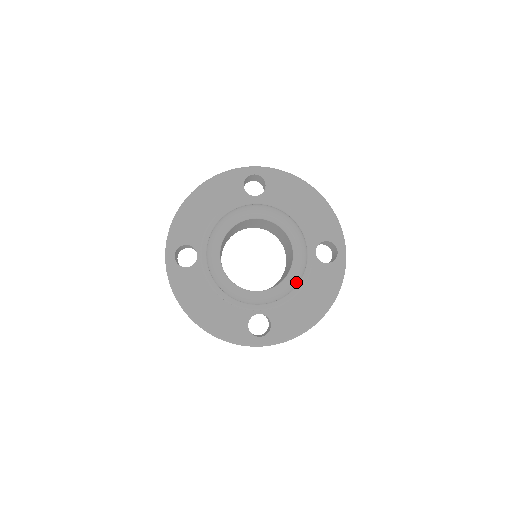
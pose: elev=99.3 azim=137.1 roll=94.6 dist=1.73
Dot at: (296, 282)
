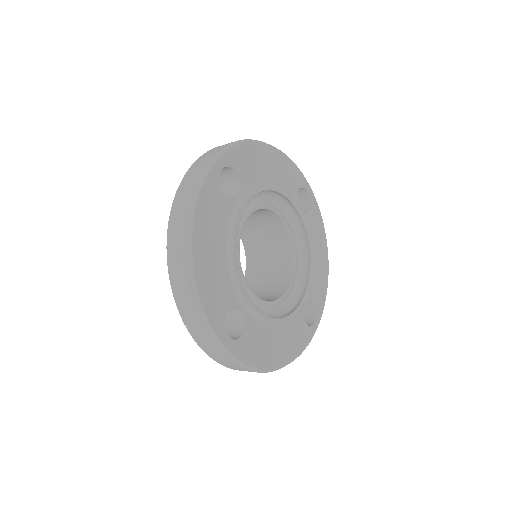
Dot at: (300, 249)
